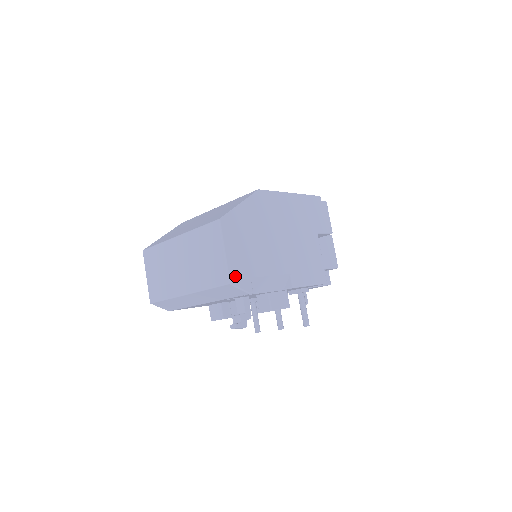
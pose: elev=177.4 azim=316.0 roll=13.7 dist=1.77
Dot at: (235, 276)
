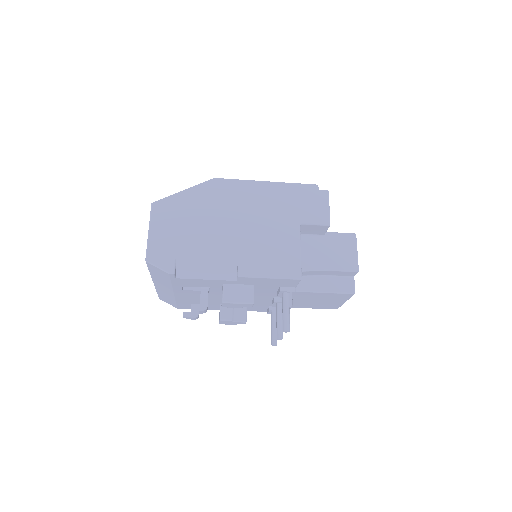
Dot at: (154, 255)
